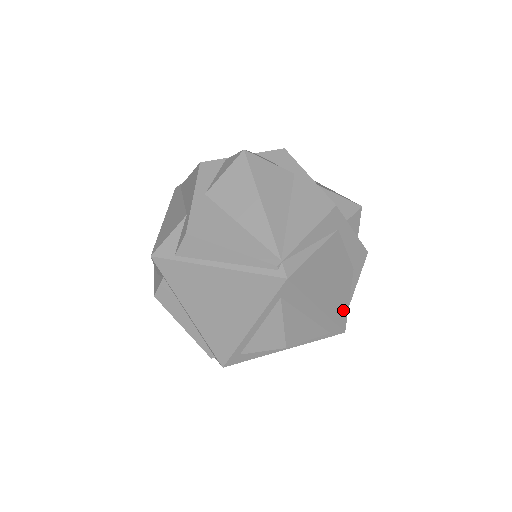
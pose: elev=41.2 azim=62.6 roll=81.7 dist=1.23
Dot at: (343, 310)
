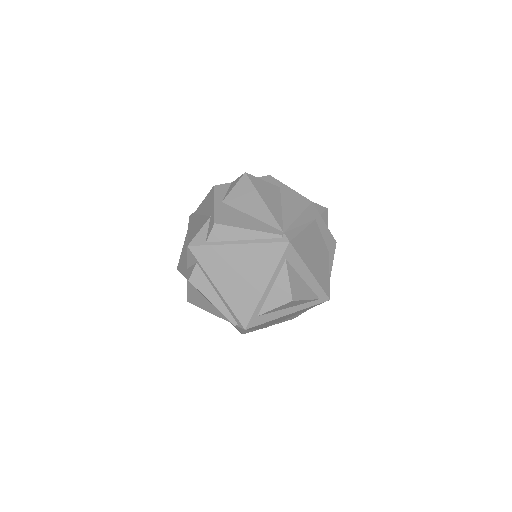
Dot at: (326, 281)
